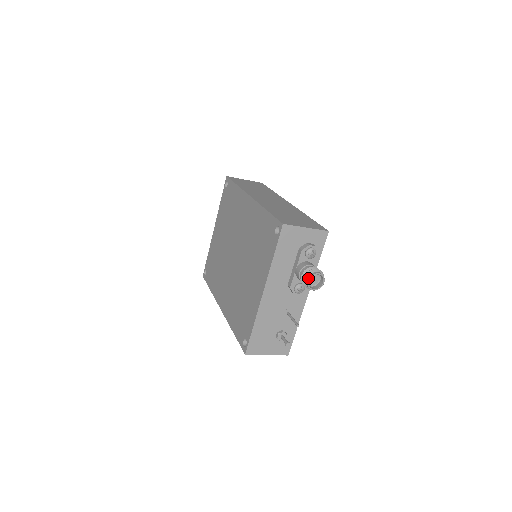
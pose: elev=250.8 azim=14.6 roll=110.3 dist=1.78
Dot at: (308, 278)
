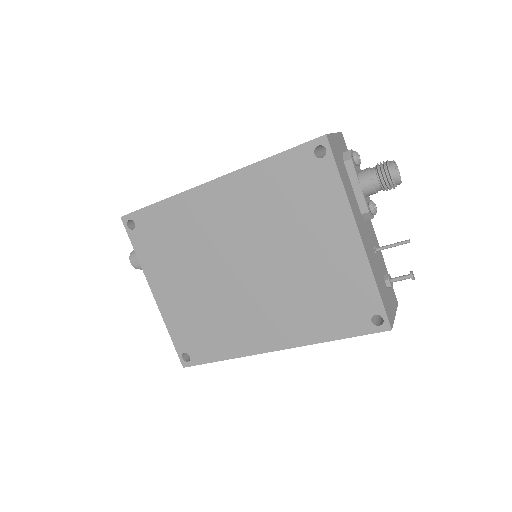
Dot at: (393, 171)
